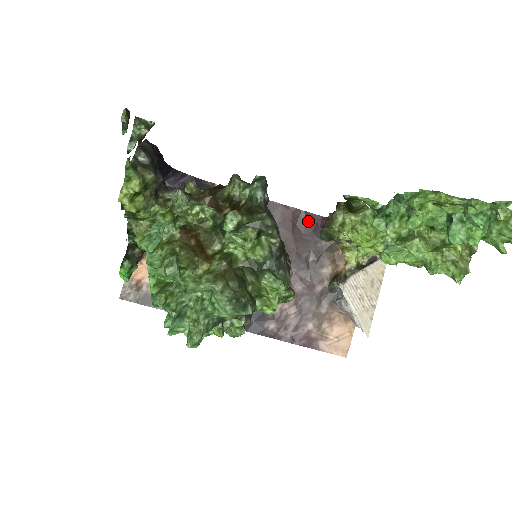
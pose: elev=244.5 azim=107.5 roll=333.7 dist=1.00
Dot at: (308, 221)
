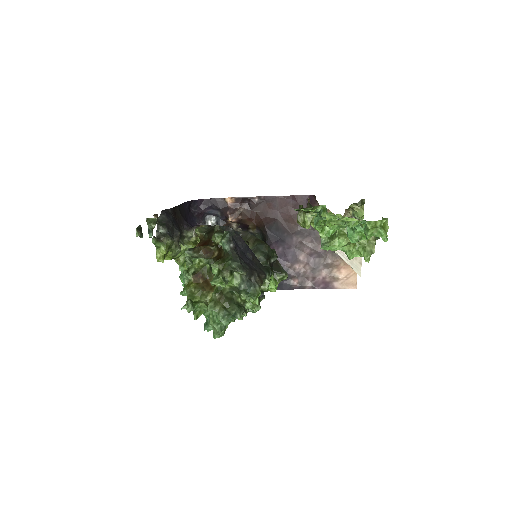
Dot at: (299, 202)
